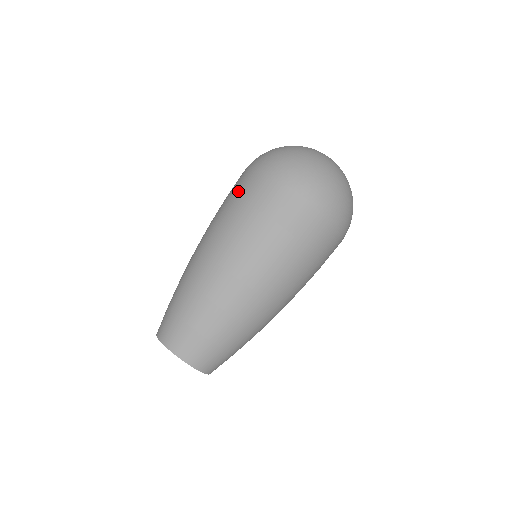
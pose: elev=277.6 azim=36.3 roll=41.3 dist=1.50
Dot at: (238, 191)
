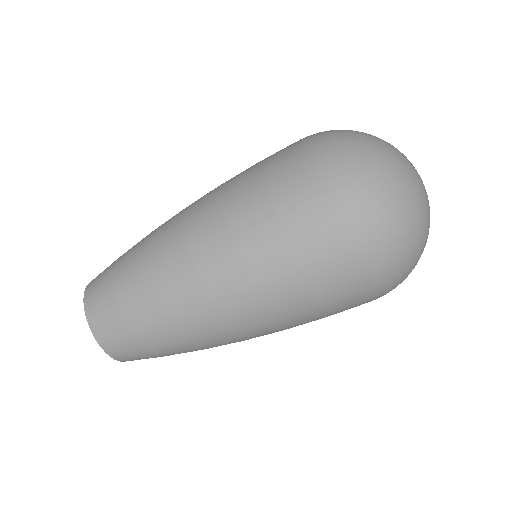
Dot at: (312, 261)
